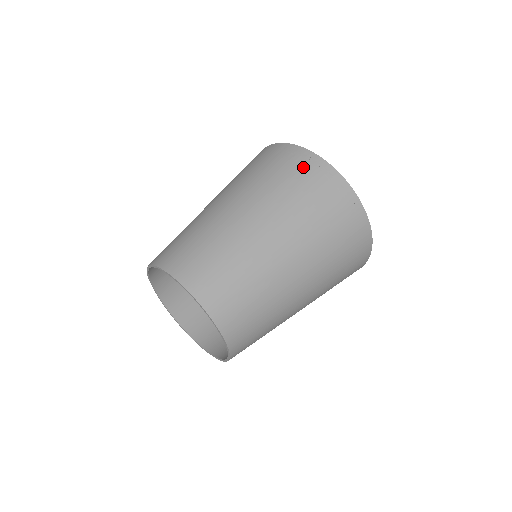
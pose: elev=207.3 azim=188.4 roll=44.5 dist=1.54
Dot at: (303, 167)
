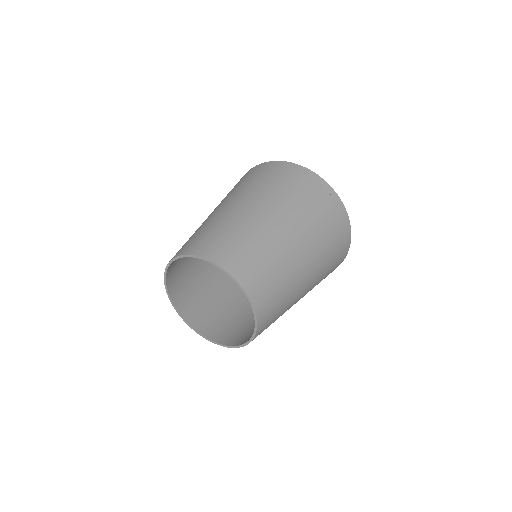
Dot at: (293, 174)
